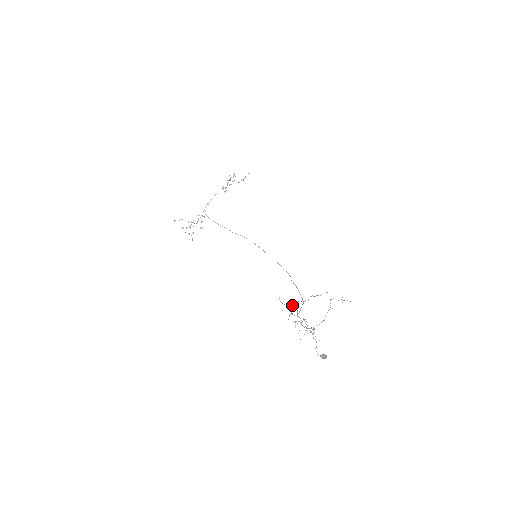
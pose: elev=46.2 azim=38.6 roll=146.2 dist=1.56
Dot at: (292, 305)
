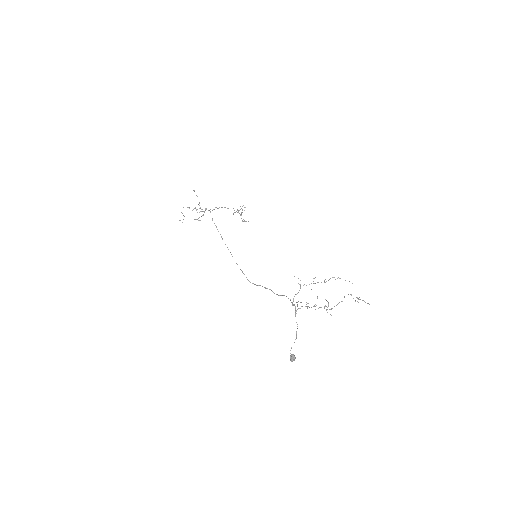
Dot at: occluded
